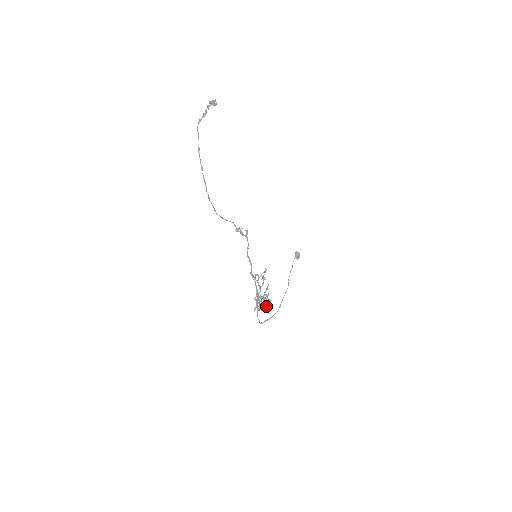
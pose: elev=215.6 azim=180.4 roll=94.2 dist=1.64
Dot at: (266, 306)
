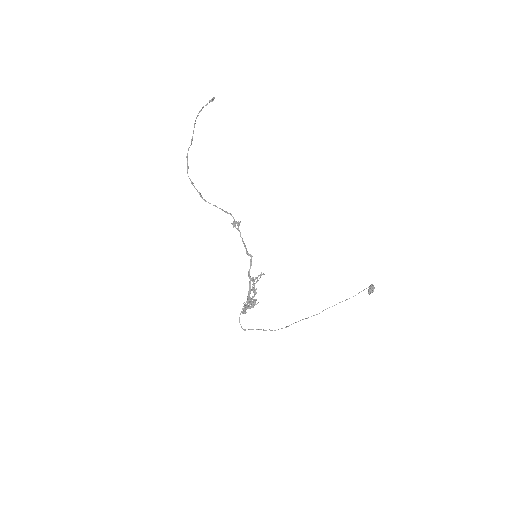
Dot at: (245, 309)
